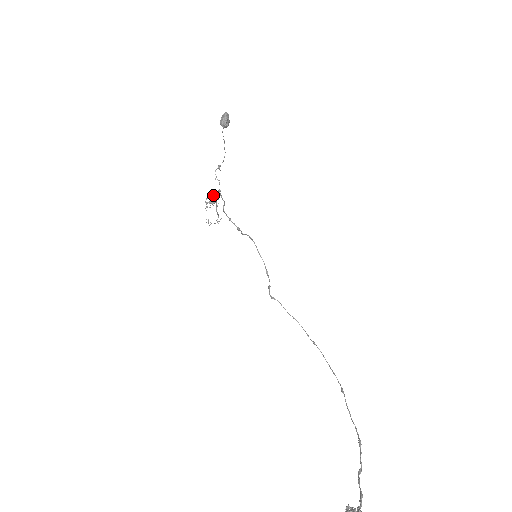
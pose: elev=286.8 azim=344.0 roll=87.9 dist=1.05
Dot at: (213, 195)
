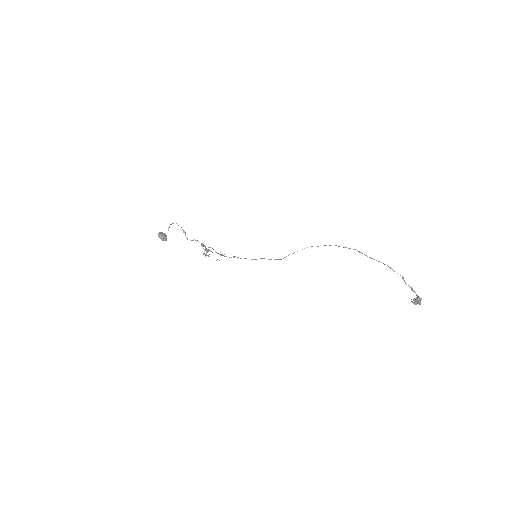
Dot at: occluded
